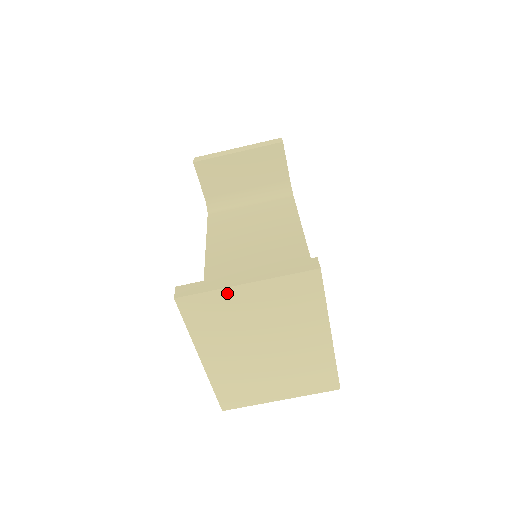
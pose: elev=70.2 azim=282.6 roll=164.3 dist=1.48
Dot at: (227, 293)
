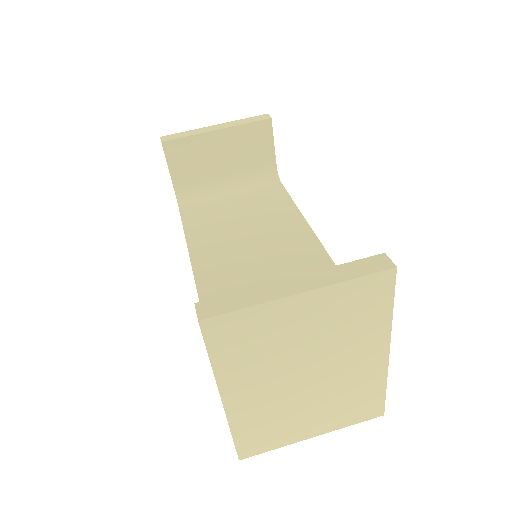
Dot at: (272, 308)
